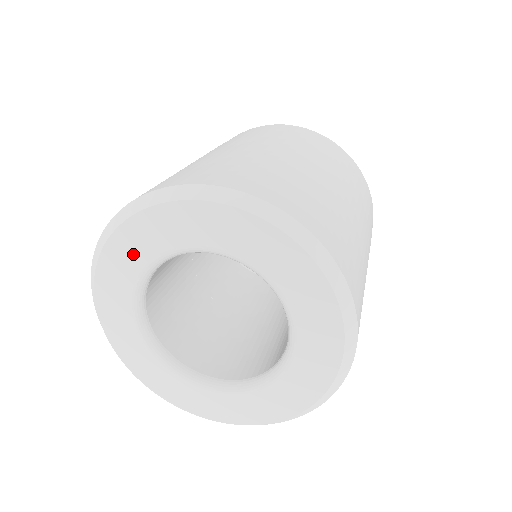
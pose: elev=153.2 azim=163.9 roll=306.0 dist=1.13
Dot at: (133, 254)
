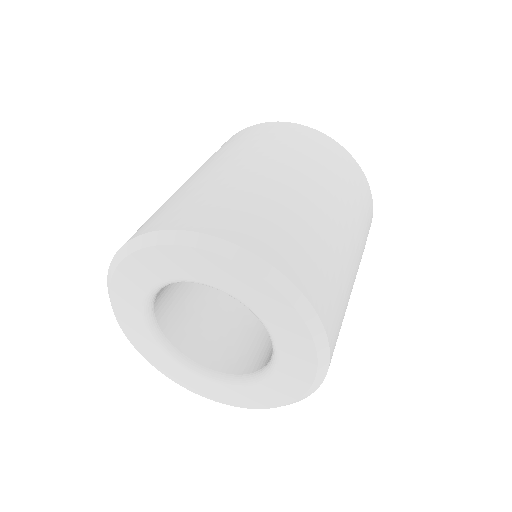
Dot at: (212, 273)
